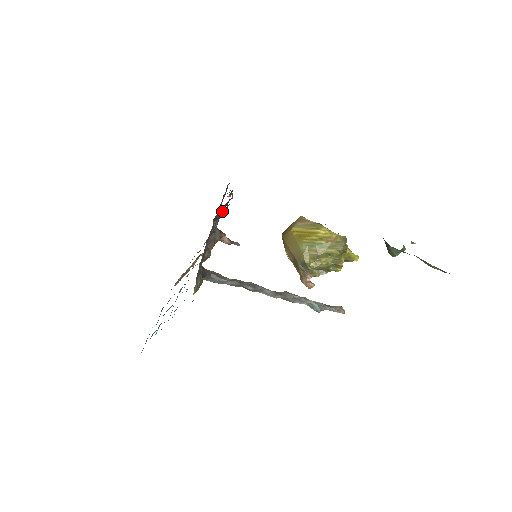
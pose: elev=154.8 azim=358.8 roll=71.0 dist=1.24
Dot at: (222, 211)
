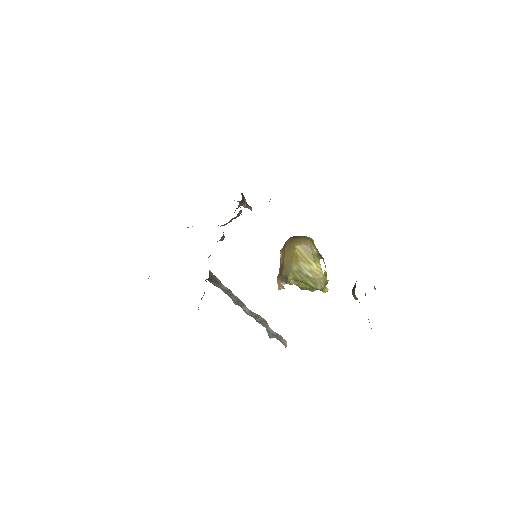
Dot at: occluded
